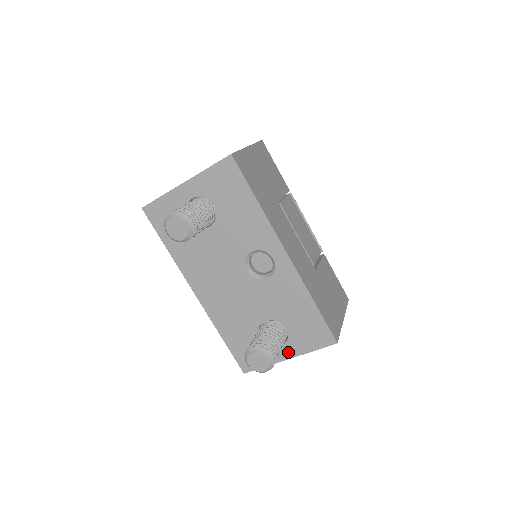
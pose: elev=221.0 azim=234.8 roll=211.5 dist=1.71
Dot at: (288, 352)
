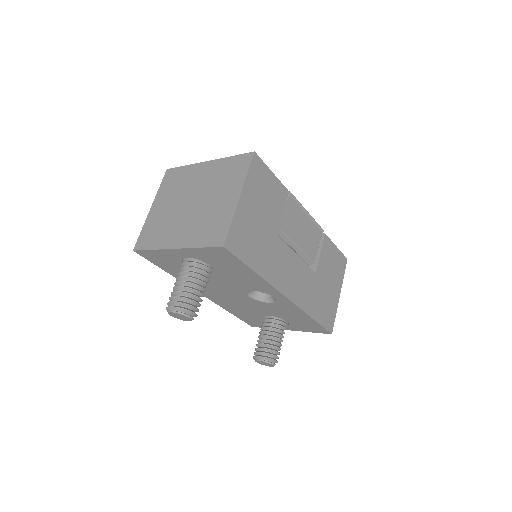
Dot at: (289, 328)
